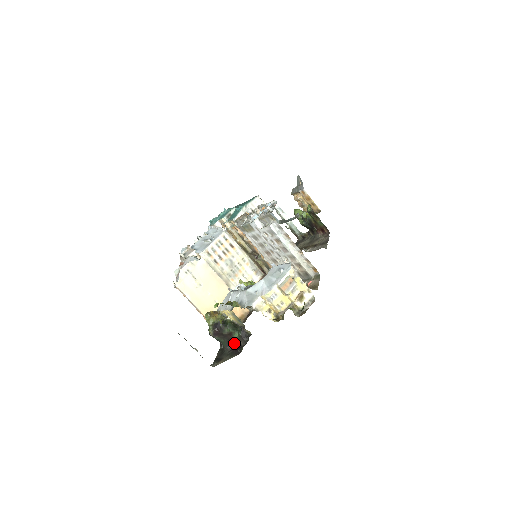
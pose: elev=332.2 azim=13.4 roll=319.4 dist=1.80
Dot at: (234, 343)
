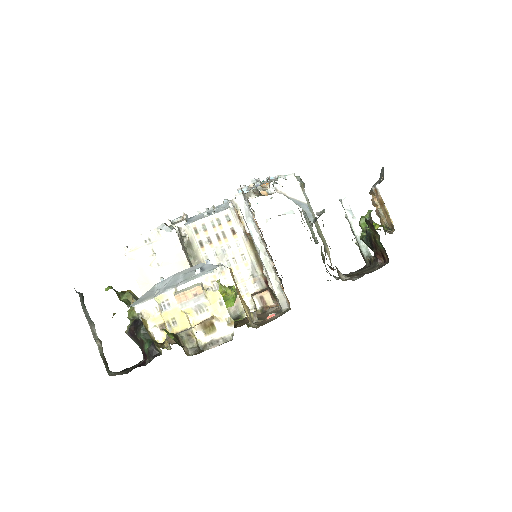
Dot at: (145, 357)
